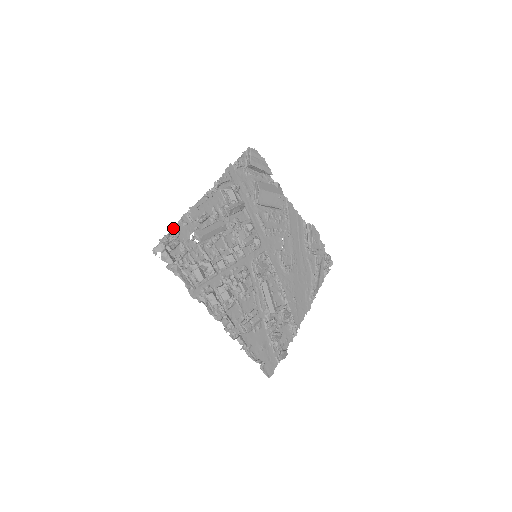
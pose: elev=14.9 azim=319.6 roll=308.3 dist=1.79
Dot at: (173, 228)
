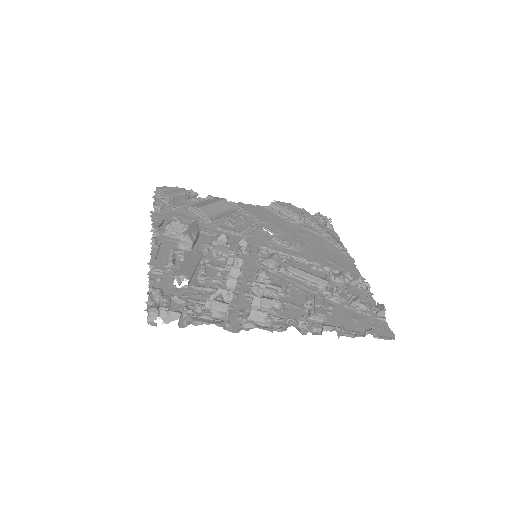
Dot at: (149, 290)
